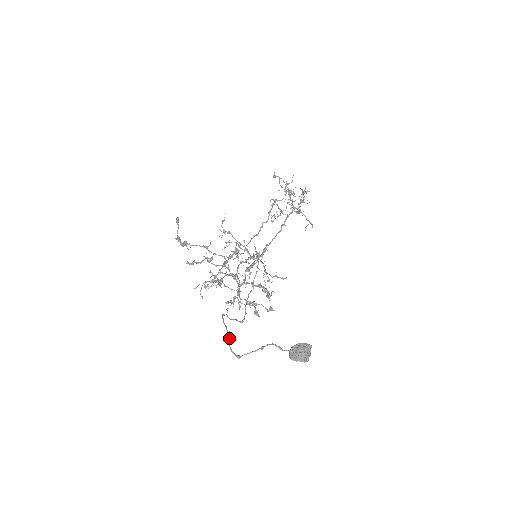
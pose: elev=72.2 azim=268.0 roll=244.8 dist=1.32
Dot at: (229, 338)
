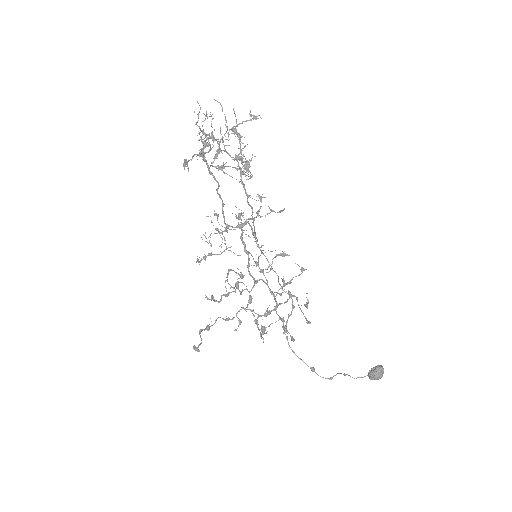
Dot at: occluded
